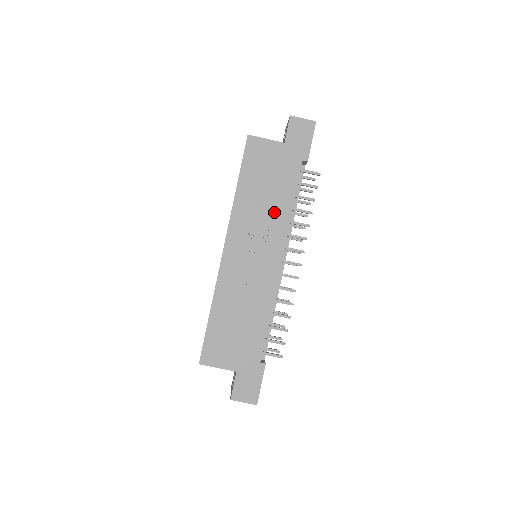
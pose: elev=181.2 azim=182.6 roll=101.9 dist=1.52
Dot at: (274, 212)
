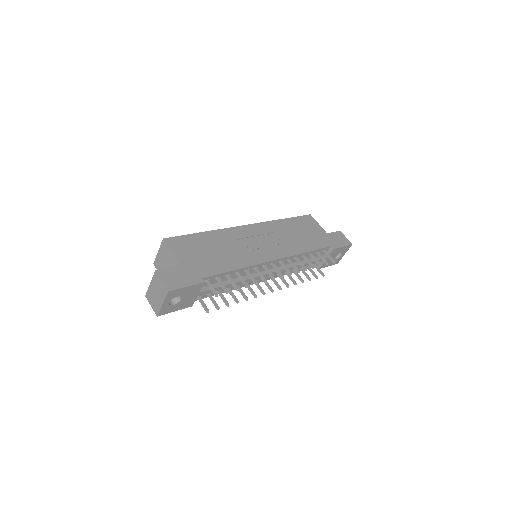
Dot at: (293, 243)
